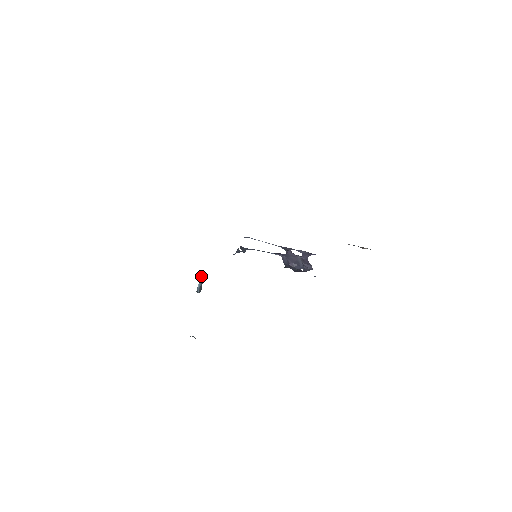
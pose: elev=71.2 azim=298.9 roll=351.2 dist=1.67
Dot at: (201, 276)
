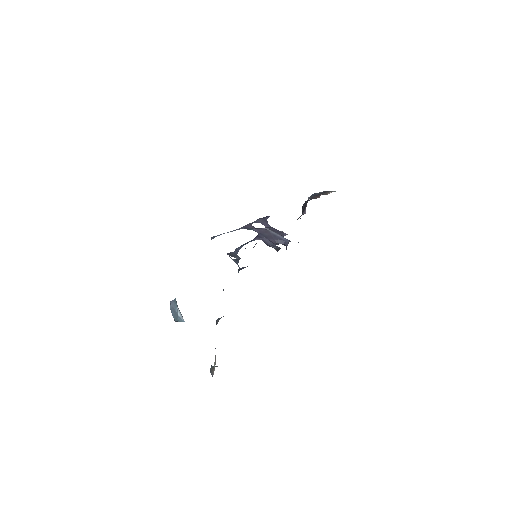
Dot at: (174, 303)
